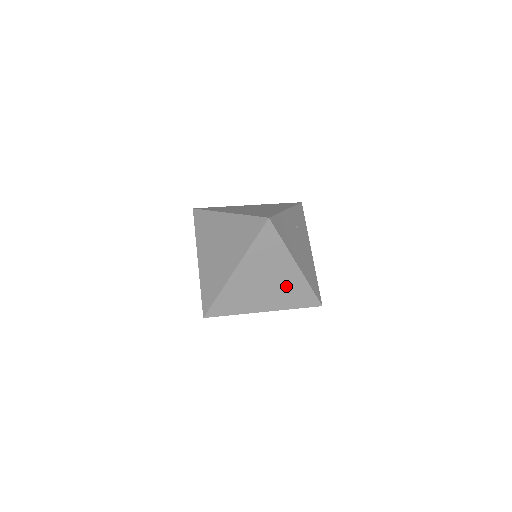
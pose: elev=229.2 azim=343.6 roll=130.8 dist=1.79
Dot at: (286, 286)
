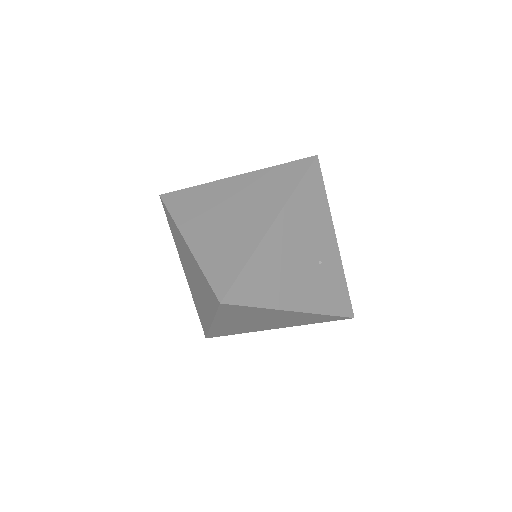
Dot at: (235, 235)
